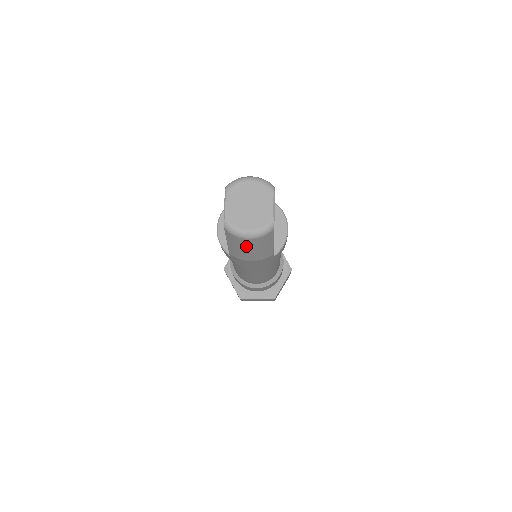
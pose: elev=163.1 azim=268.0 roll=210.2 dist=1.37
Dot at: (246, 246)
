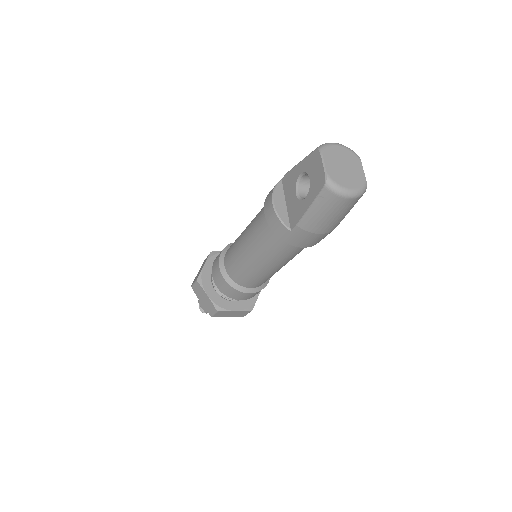
Dot at: (335, 209)
